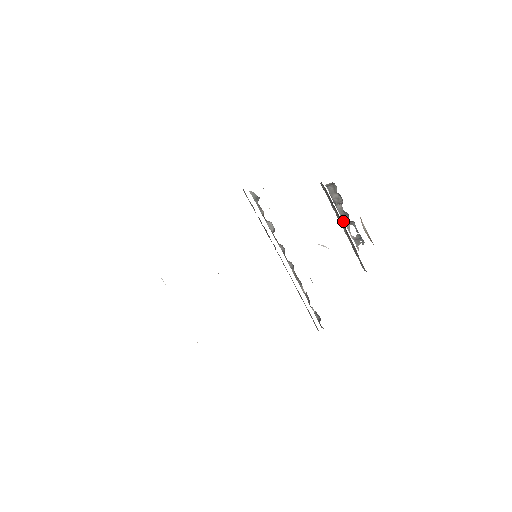
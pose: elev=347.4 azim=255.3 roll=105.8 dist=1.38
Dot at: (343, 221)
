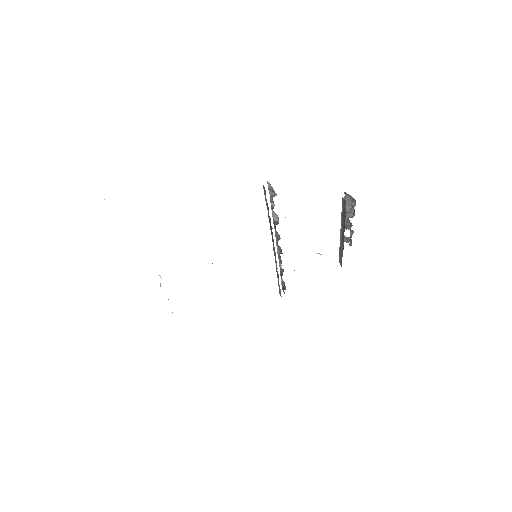
Dot at: occluded
